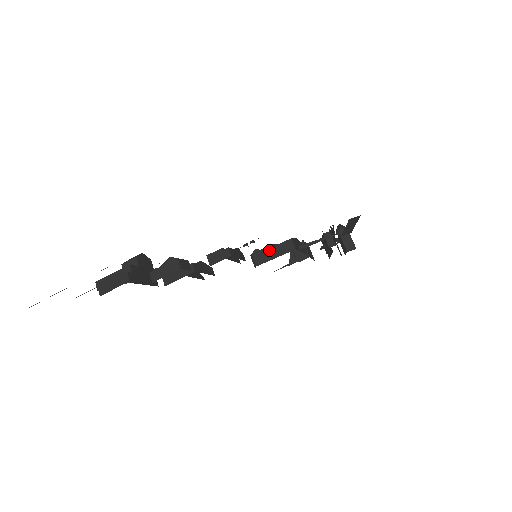
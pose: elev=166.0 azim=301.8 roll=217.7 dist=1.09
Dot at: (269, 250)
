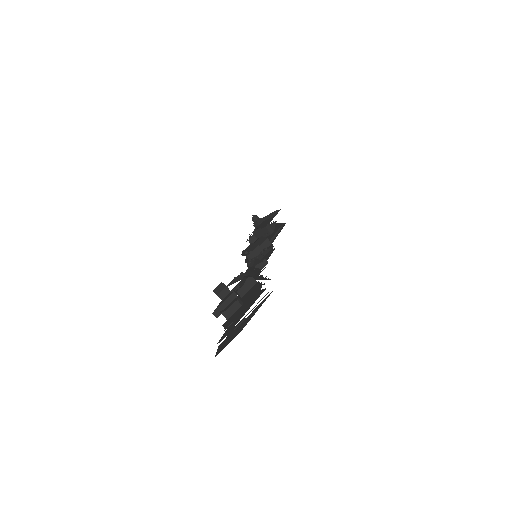
Dot at: (258, 249)
